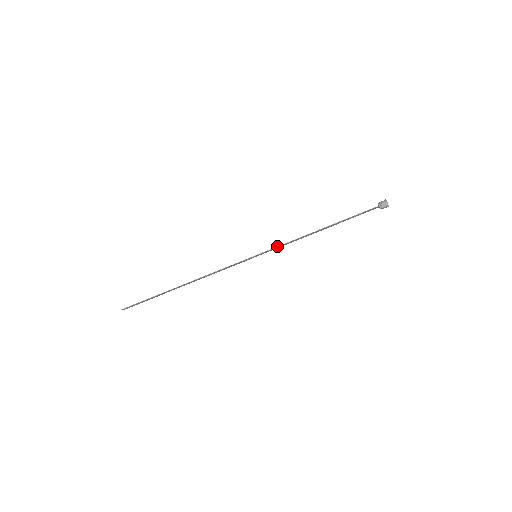
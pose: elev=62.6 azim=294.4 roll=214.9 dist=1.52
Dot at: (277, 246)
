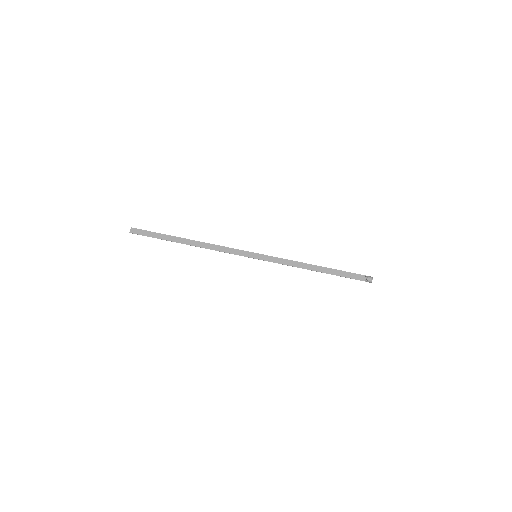
Dot at: (277, 257)
